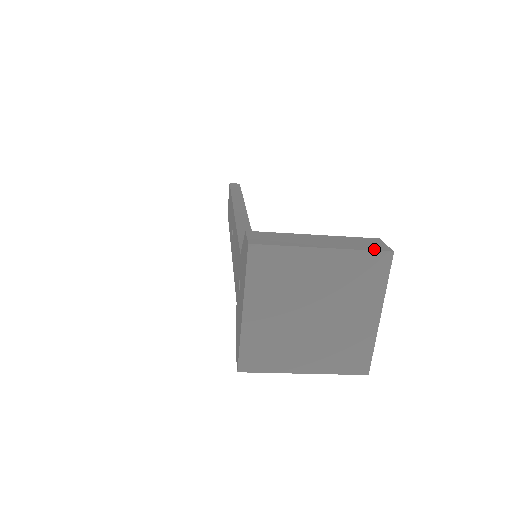
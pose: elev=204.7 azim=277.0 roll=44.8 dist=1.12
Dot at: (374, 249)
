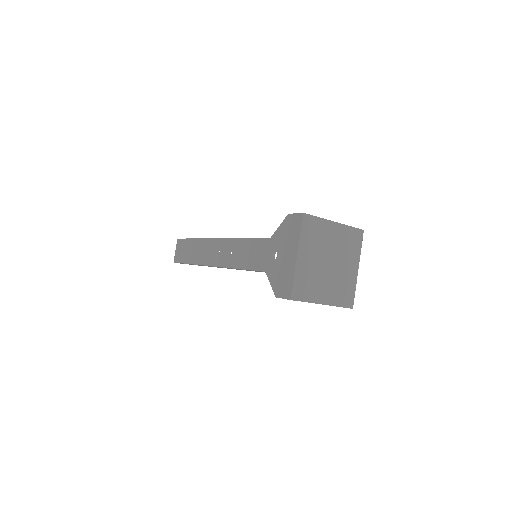
Dot at: (355, 228)
